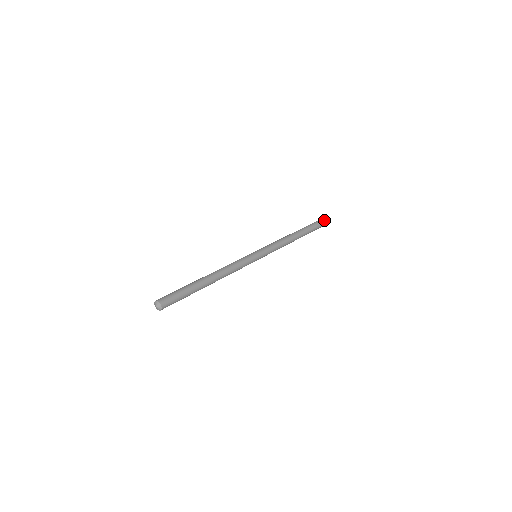
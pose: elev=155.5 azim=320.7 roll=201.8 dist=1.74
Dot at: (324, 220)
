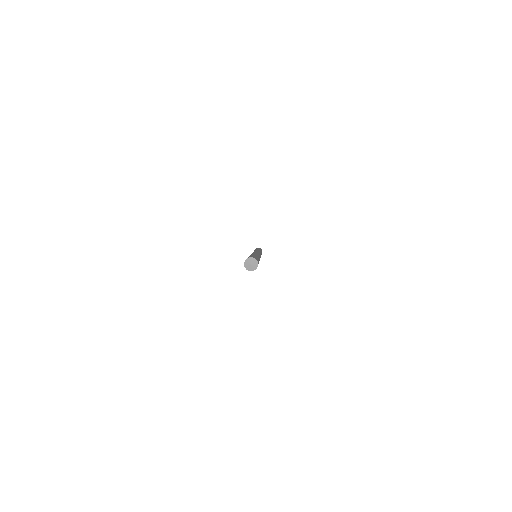
Dot at: occluded
